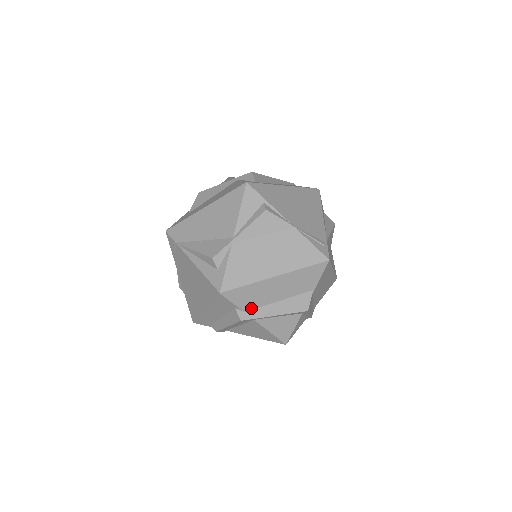
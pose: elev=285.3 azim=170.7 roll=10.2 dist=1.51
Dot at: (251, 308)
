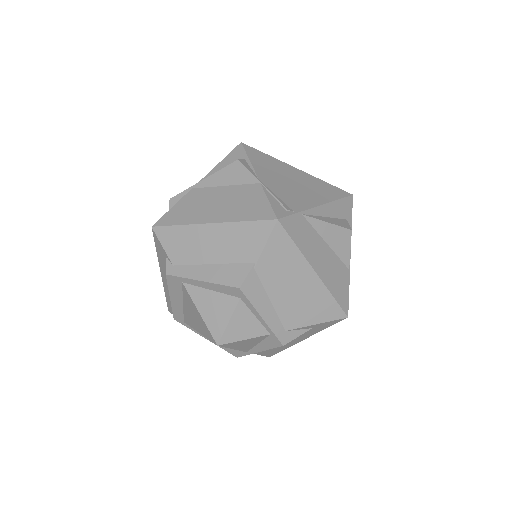
Dot at: (181, 262)
